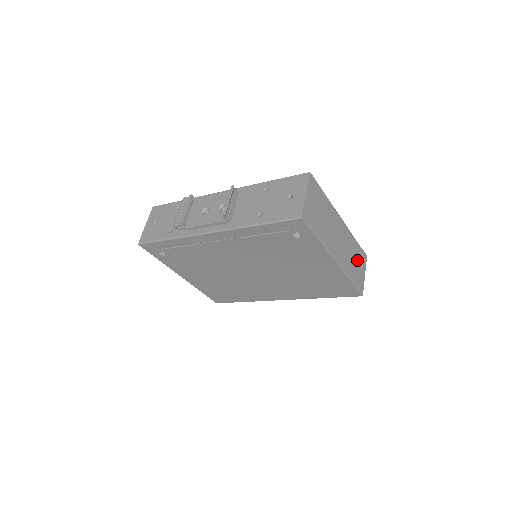
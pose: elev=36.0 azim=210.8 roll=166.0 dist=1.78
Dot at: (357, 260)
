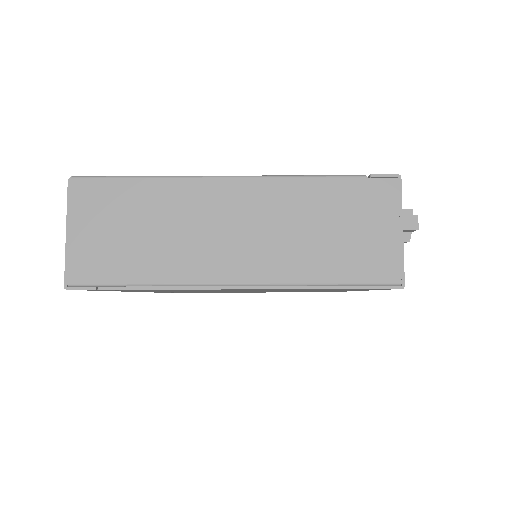
Dot at: (345, 219)
